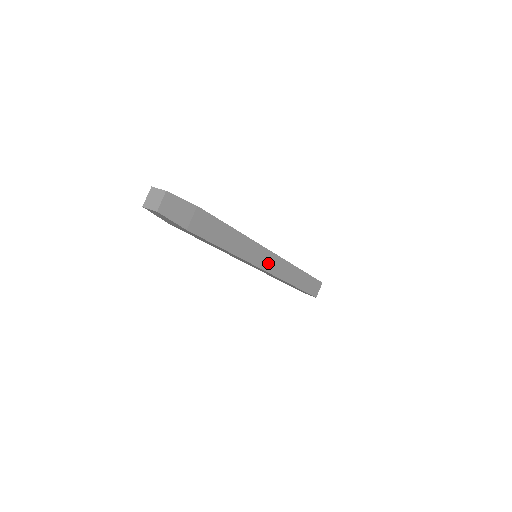
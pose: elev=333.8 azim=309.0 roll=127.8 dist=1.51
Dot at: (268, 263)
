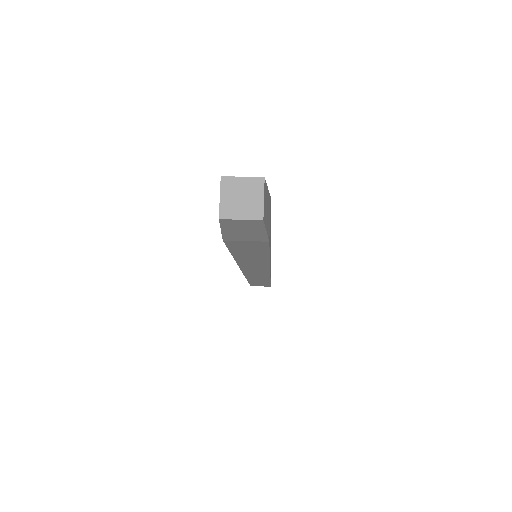
Dot at: occluded
